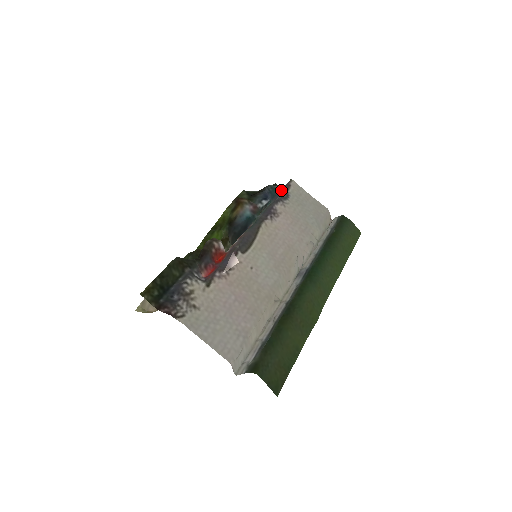
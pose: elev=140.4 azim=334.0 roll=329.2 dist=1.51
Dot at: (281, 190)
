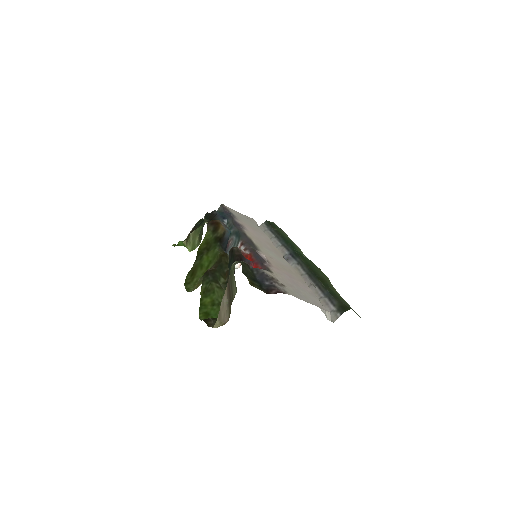
Dot at: (223, 212)
